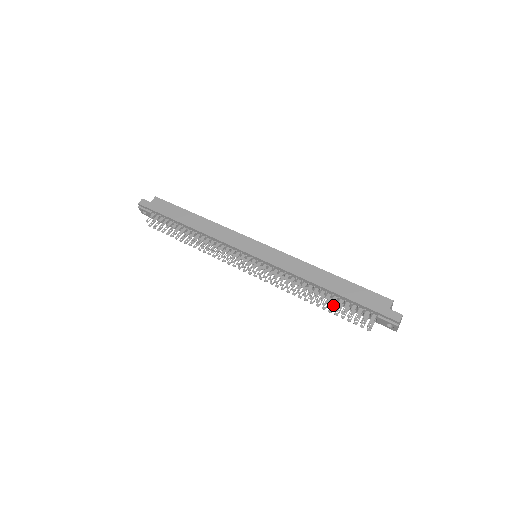
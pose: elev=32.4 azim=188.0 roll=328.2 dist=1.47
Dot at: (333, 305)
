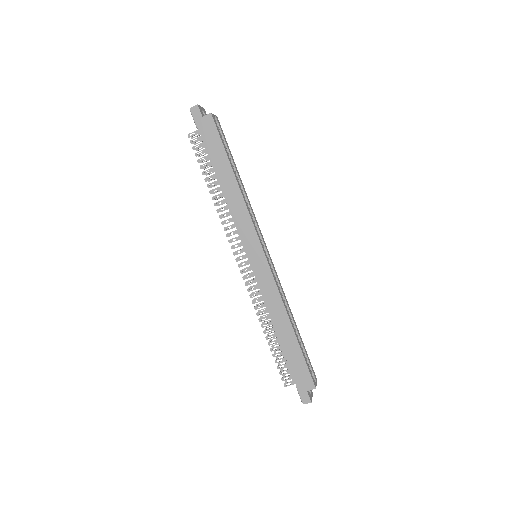
Dot at: occluded
